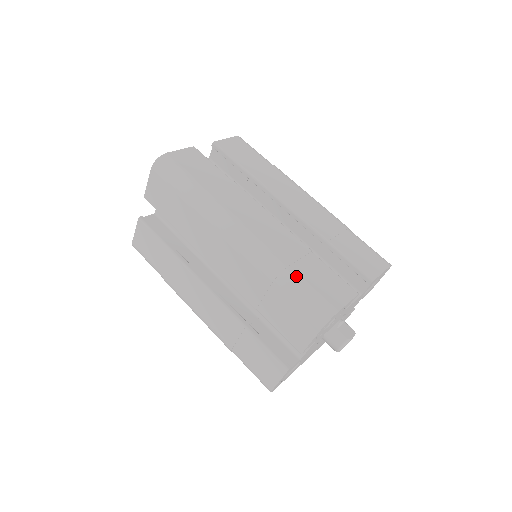
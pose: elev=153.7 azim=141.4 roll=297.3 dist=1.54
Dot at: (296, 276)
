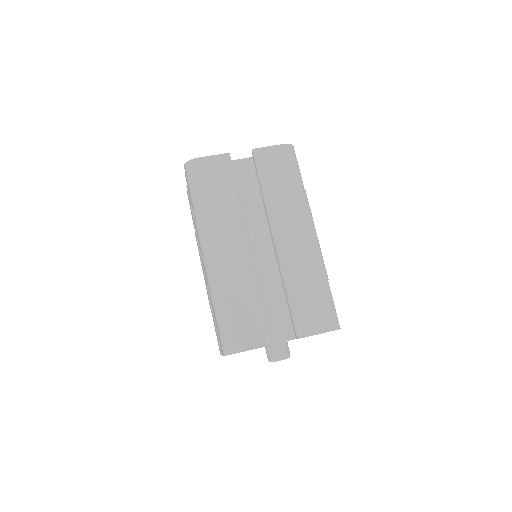
Dot at: (227, 311)
